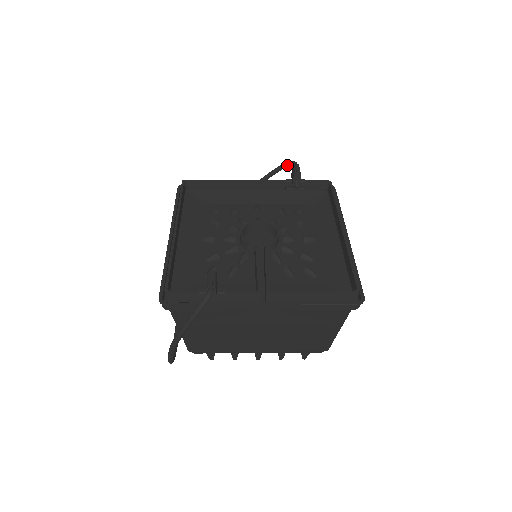
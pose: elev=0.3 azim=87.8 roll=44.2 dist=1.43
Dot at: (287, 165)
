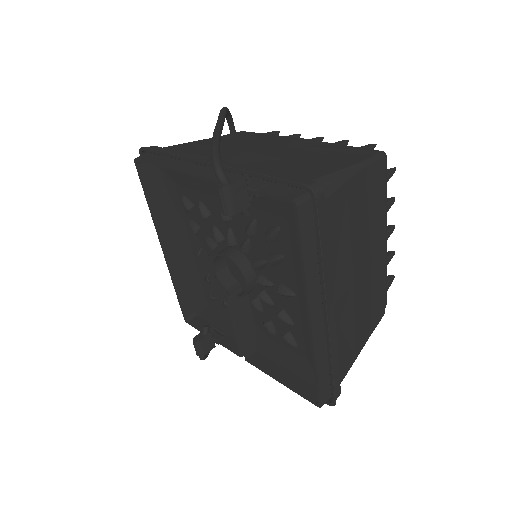
Dot at: occluded
